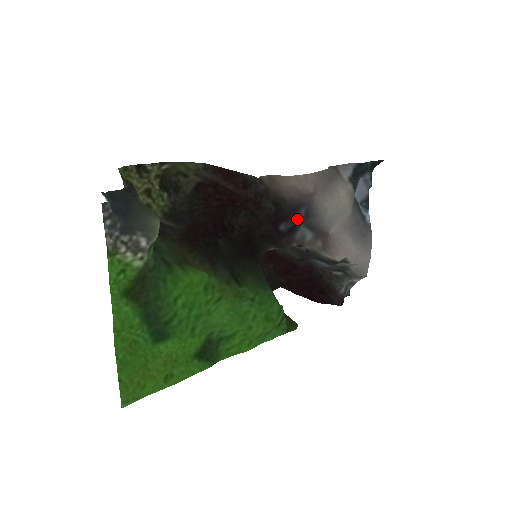
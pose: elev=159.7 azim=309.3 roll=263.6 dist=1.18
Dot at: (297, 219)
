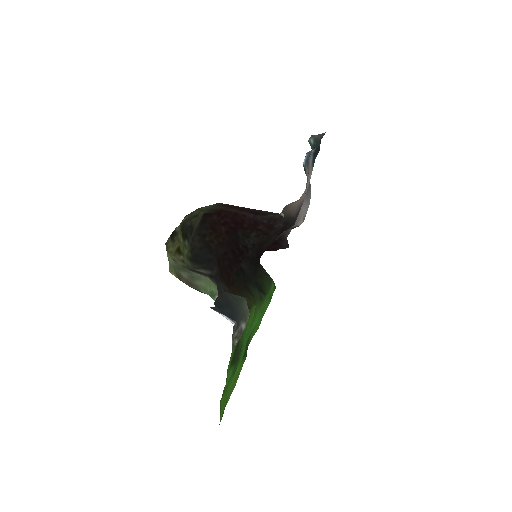
Dot at: (294, 223)
